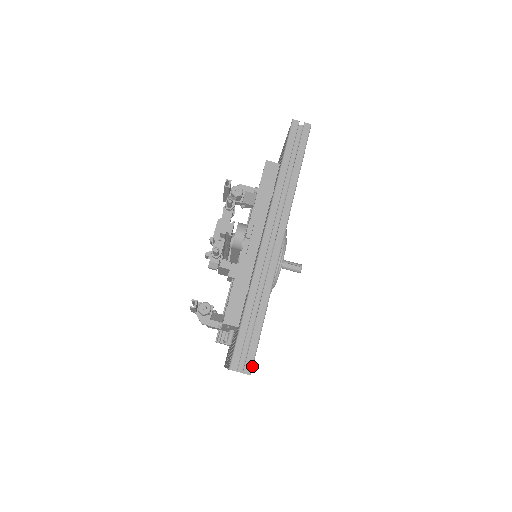
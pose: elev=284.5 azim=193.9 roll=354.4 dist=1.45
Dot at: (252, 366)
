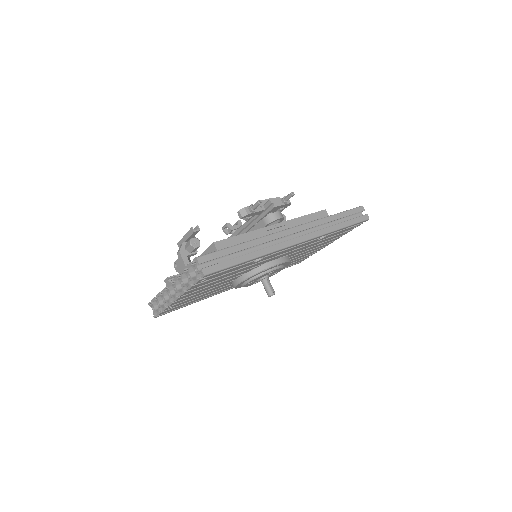
Dot at: (211, 273)
